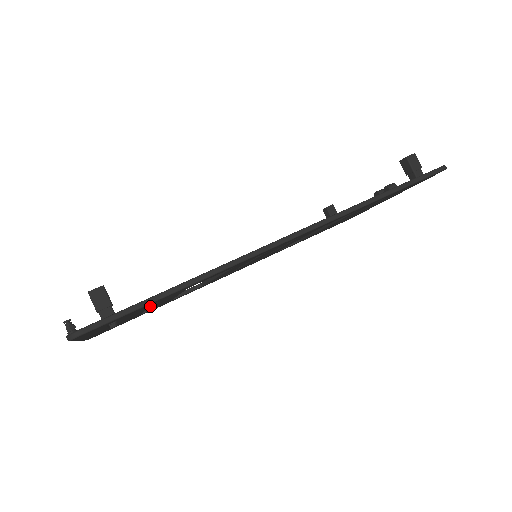
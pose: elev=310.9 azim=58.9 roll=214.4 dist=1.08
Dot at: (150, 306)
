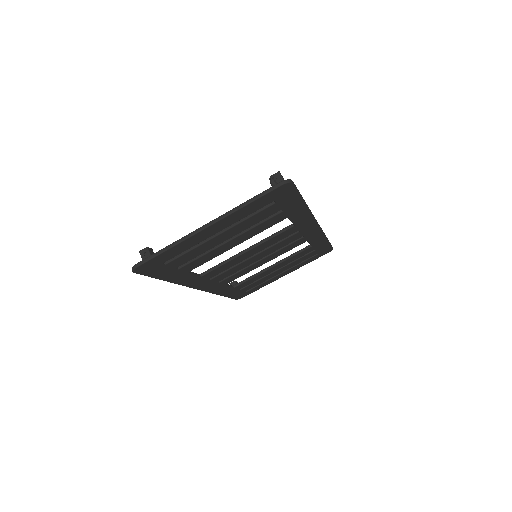
Dot at: (232, 238)
